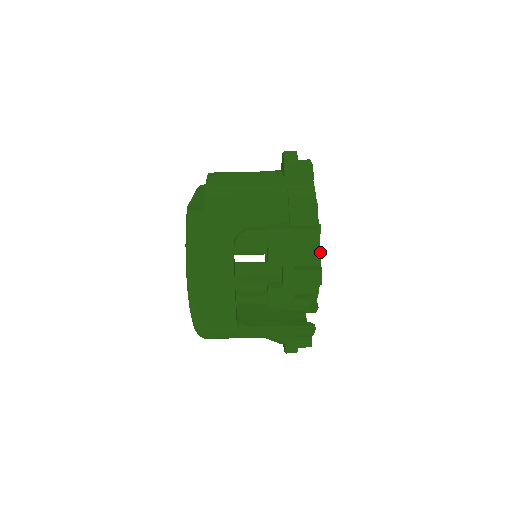
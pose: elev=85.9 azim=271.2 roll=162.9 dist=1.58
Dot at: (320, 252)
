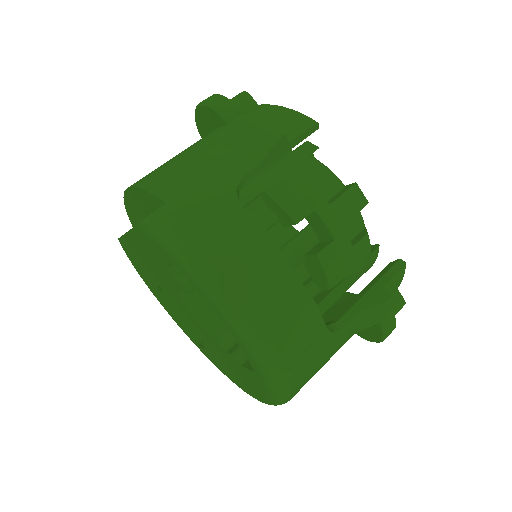
Dot at: (333, 173)
